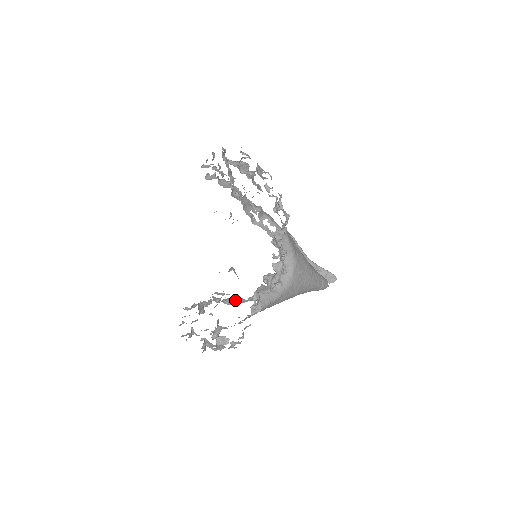
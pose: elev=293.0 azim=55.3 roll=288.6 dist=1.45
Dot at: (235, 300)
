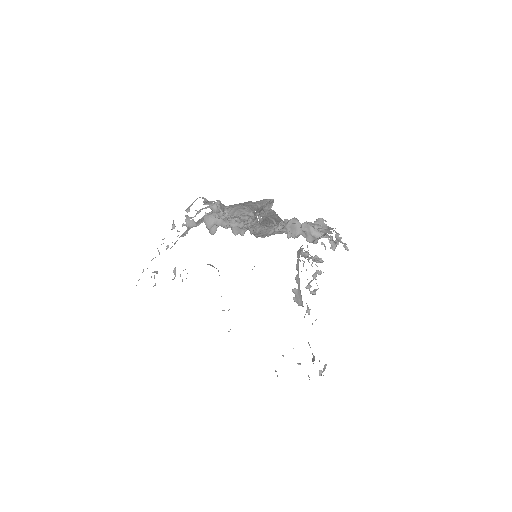
Dot at: occluded
